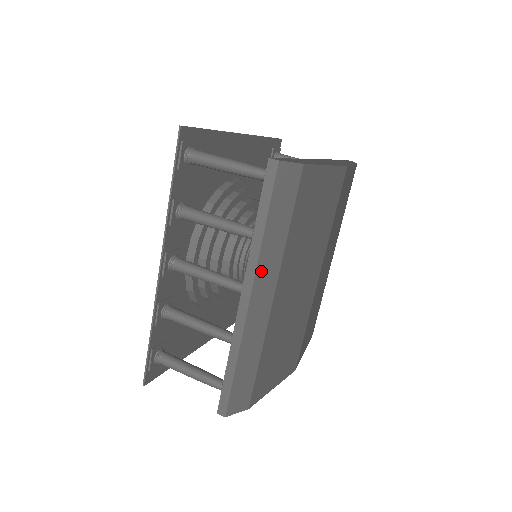
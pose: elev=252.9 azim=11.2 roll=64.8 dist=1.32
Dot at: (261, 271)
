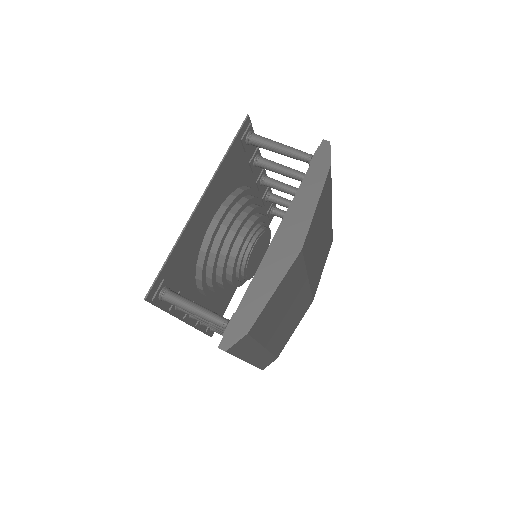
Dot at: (248, 357)
